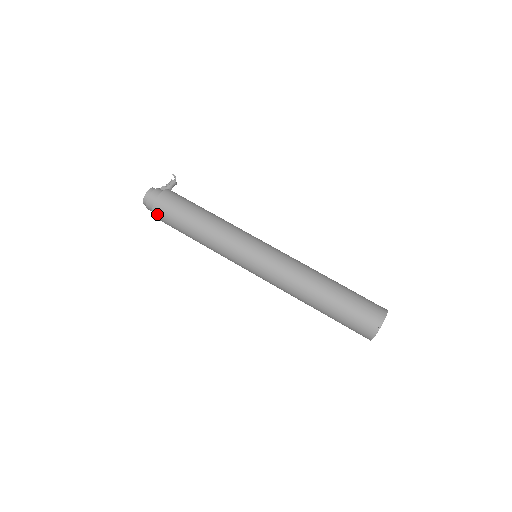
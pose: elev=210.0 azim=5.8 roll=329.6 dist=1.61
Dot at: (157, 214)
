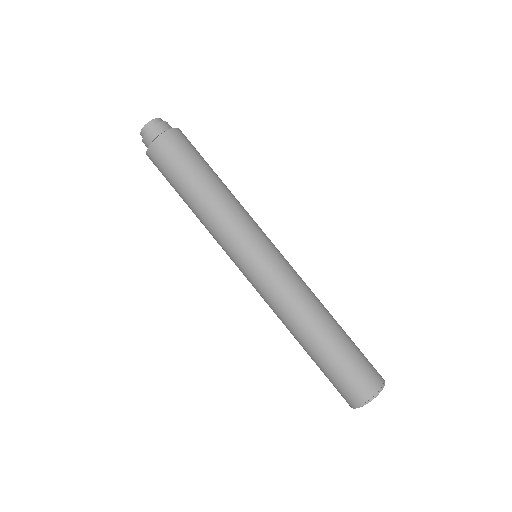
Dot at: (160, 146)
